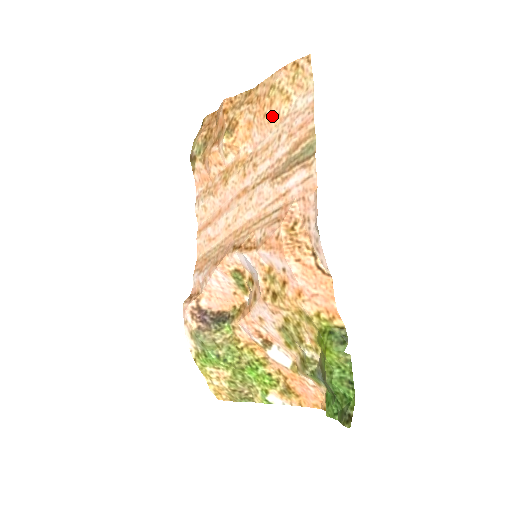
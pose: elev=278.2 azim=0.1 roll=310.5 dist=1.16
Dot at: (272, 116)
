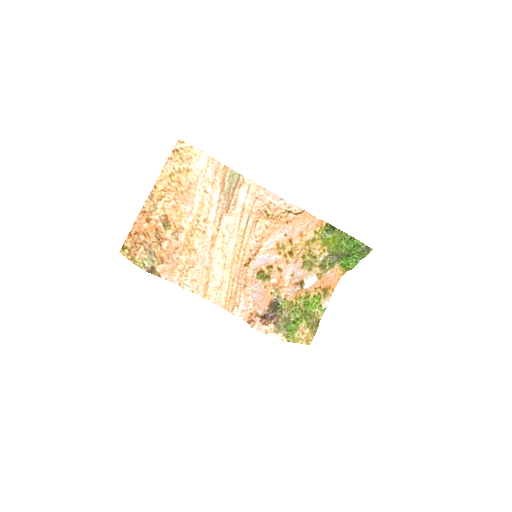
Dot at: (187, 188)
